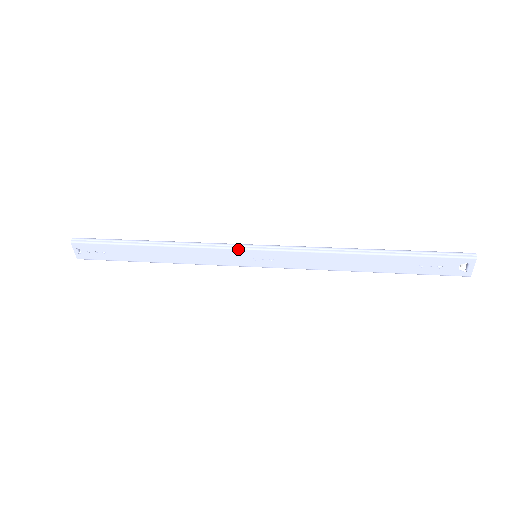
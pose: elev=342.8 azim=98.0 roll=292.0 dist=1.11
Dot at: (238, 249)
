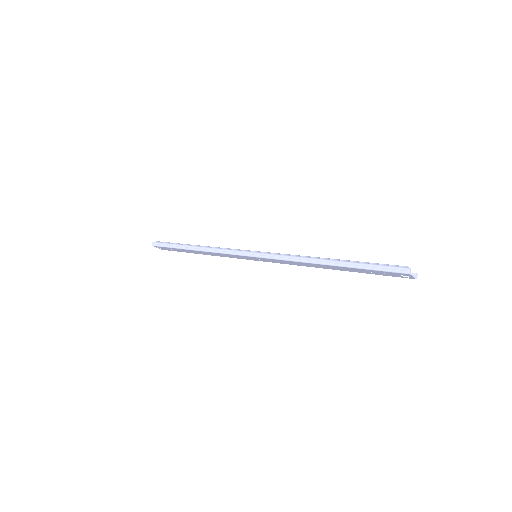
Dot at: (240, 255)
